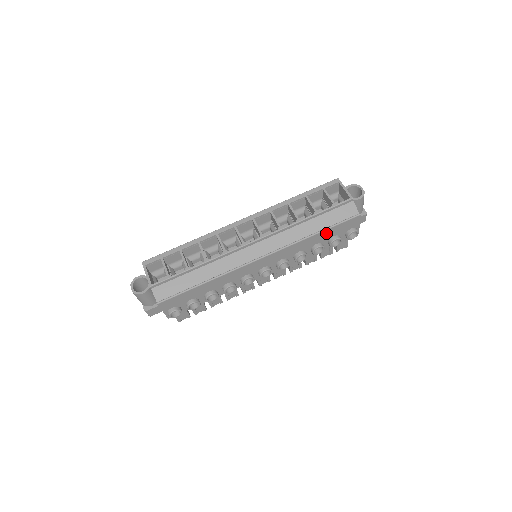
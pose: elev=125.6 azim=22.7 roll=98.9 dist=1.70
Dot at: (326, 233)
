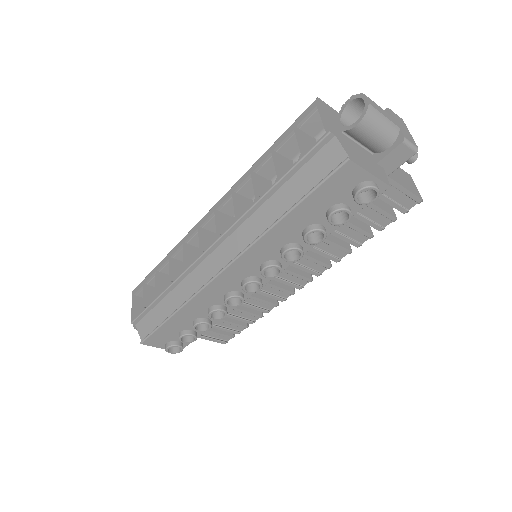
Dot at: (305, 209)
